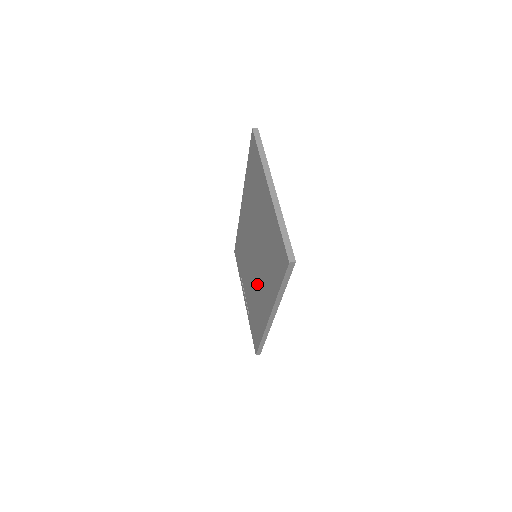
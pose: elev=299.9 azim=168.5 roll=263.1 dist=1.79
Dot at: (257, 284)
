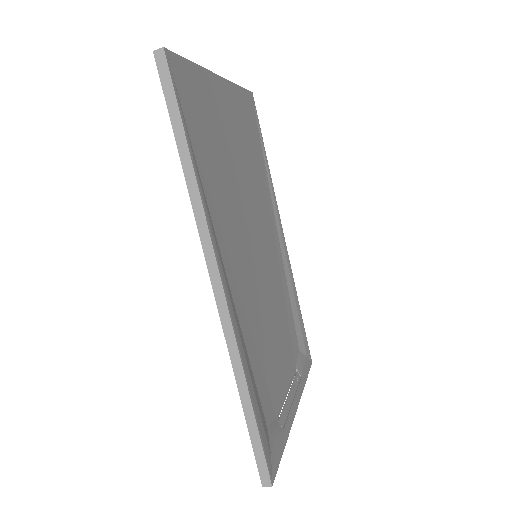
Dot at: occluded
